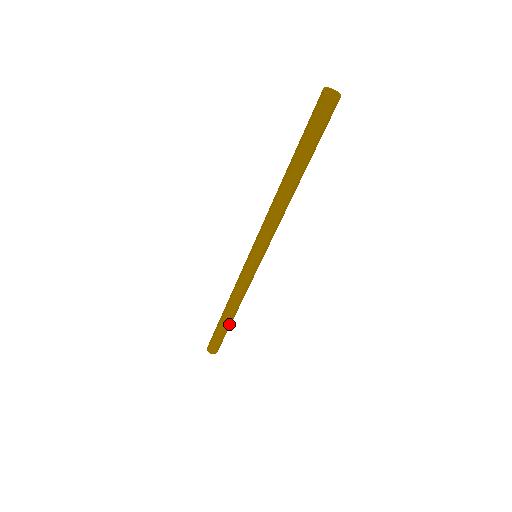
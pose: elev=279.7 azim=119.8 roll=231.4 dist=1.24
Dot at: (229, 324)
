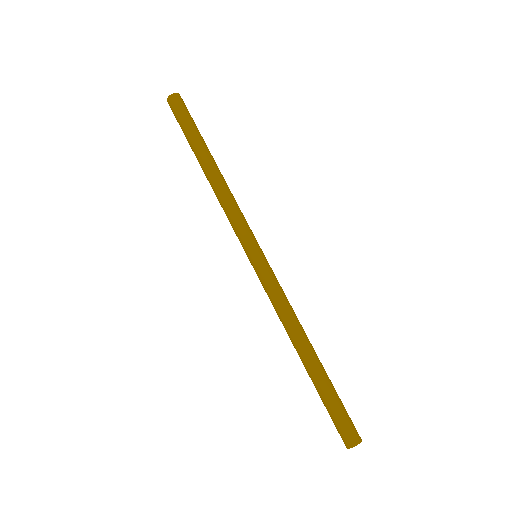
Dot at: (322, 367)
